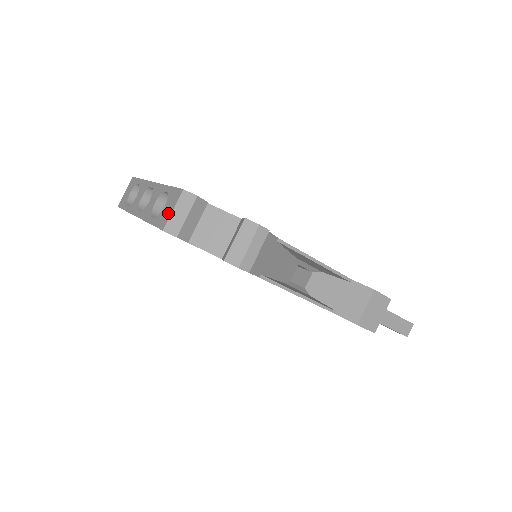
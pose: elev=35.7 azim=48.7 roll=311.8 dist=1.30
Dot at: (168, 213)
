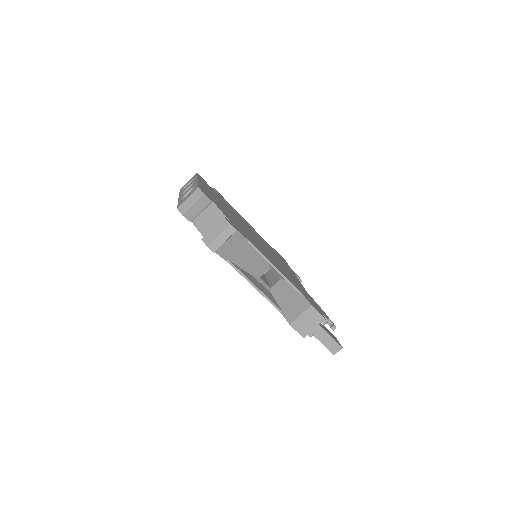
Dot at: (185, 199)
